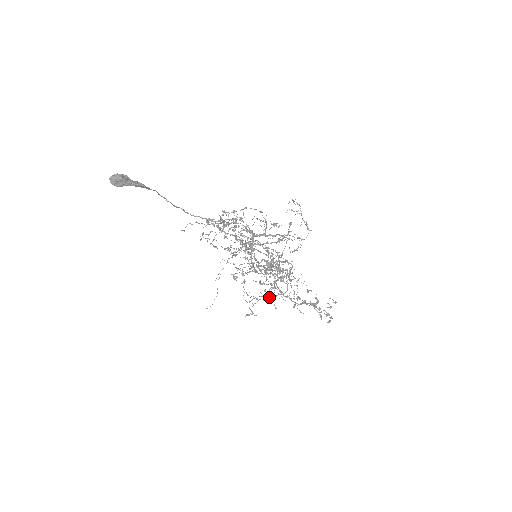
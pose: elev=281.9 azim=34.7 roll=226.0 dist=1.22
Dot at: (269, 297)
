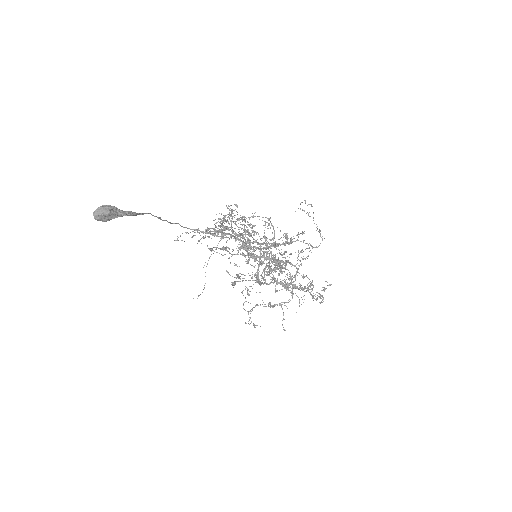
Dot at: (272, 307)
